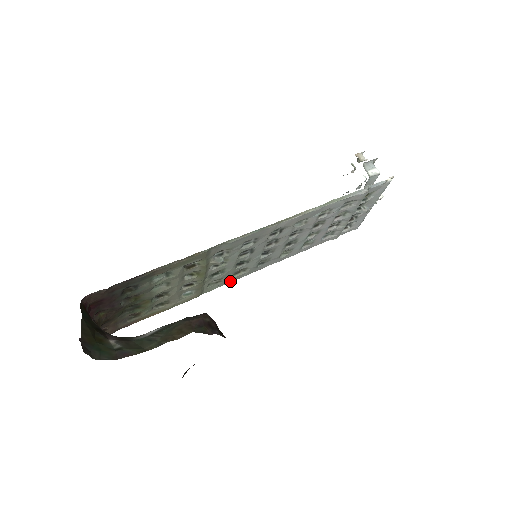
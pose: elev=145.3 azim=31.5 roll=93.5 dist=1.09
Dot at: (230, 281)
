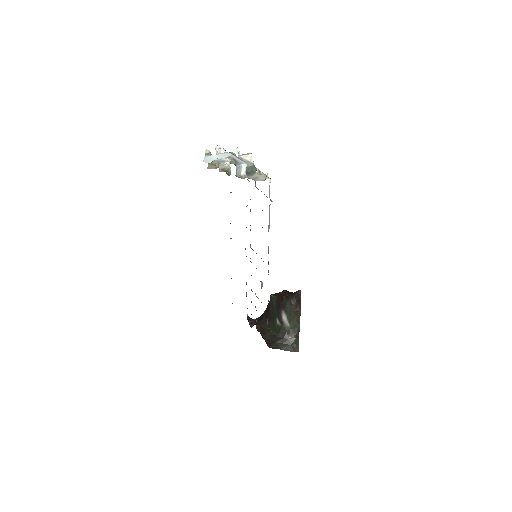
Dot at: occluded
